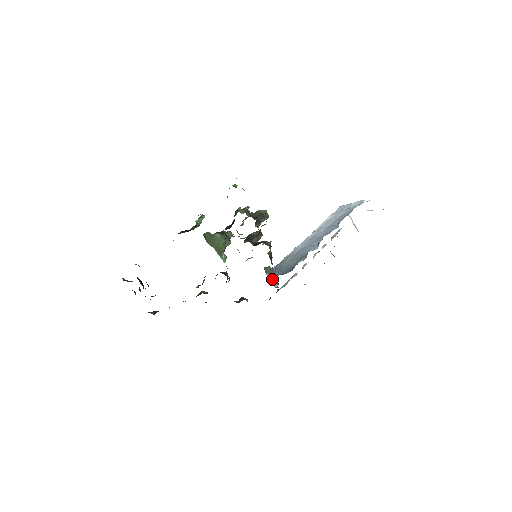
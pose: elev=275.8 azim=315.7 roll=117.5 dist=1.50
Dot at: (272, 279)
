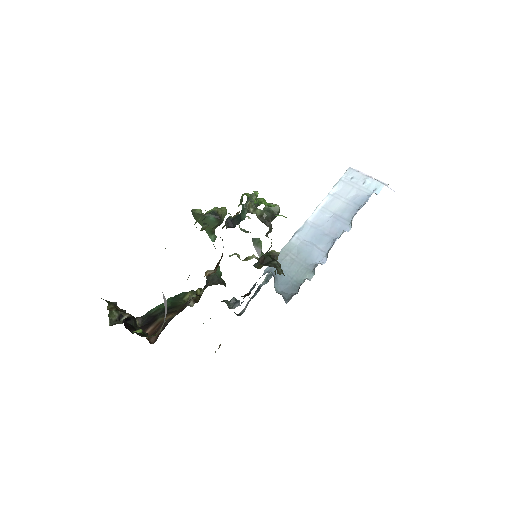
Dot at: (259, 251)
